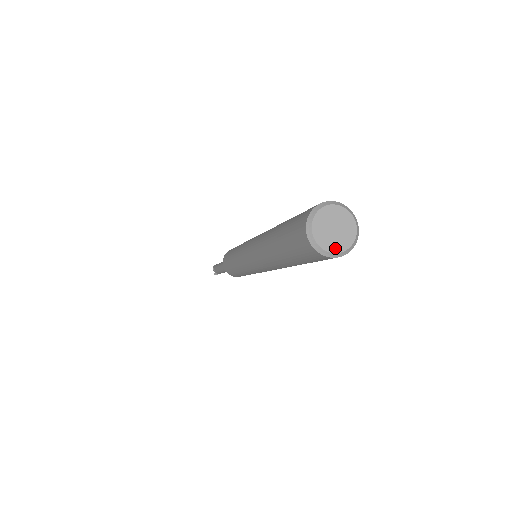
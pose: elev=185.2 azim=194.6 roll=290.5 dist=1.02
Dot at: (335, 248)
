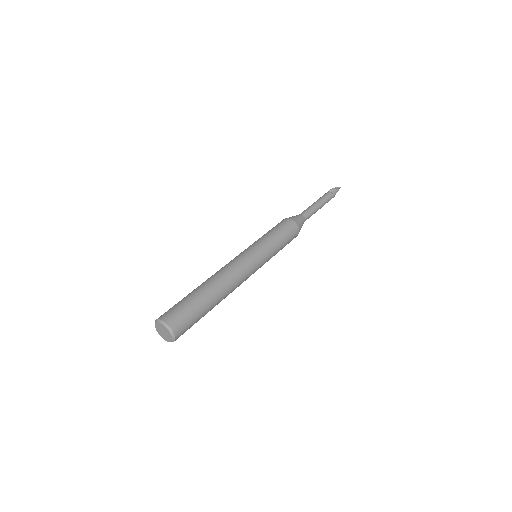
Dot at: (160, 334)
